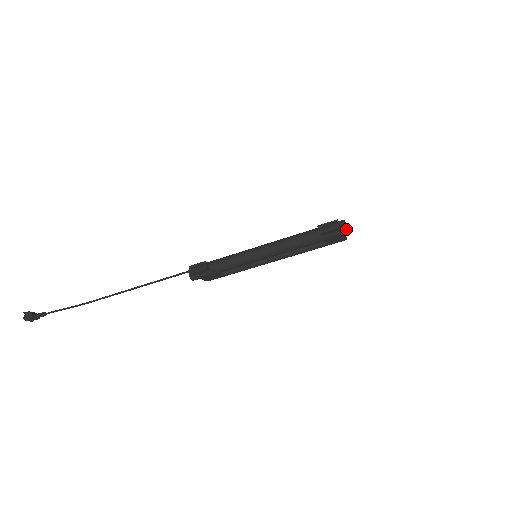
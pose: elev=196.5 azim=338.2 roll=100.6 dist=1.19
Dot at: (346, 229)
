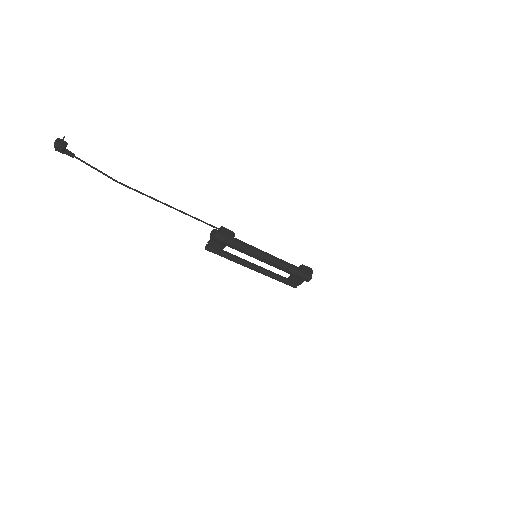
Dot at: occluded
